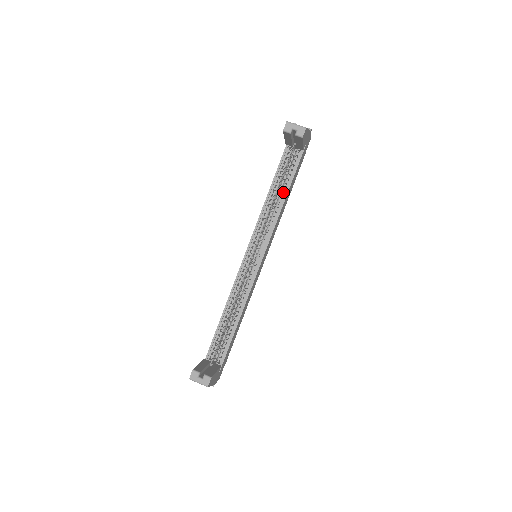
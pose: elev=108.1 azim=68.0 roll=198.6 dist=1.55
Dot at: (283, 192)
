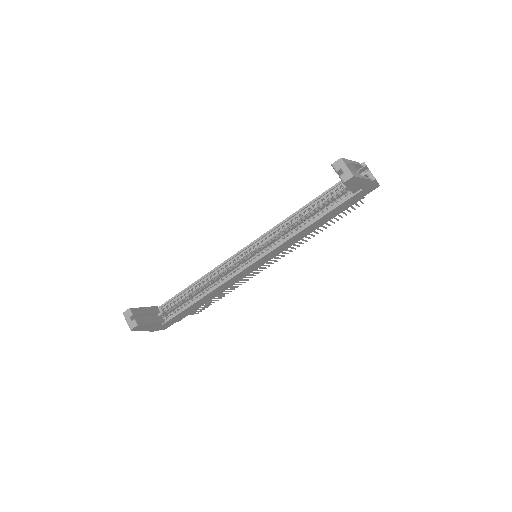
Dot at: (312, 218)
